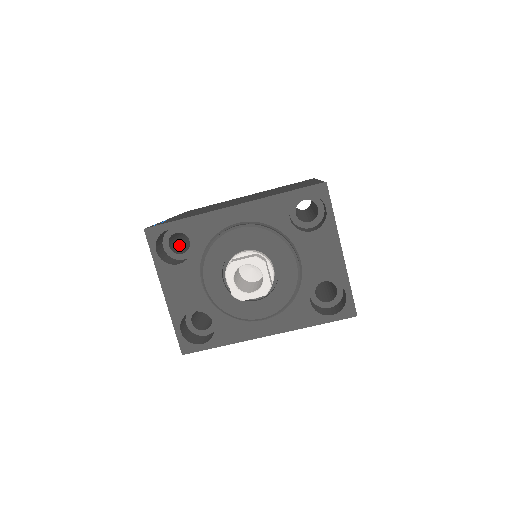
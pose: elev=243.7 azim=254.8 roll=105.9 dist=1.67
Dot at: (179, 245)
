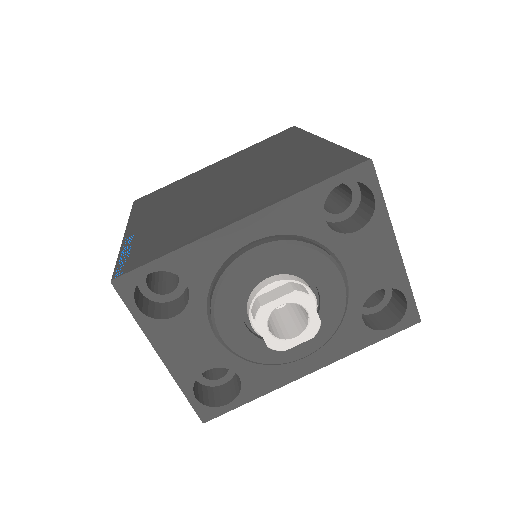
Dot at: (155, 273)
